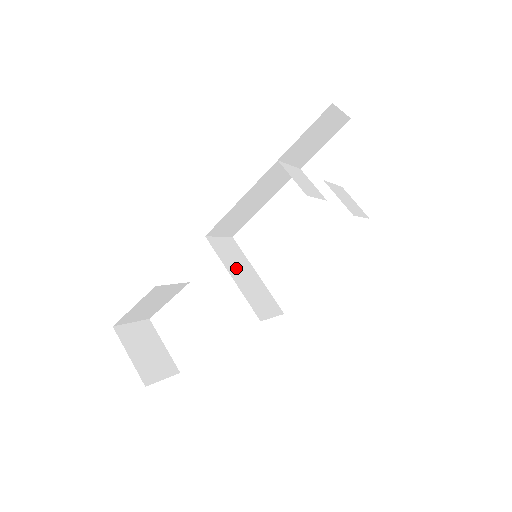
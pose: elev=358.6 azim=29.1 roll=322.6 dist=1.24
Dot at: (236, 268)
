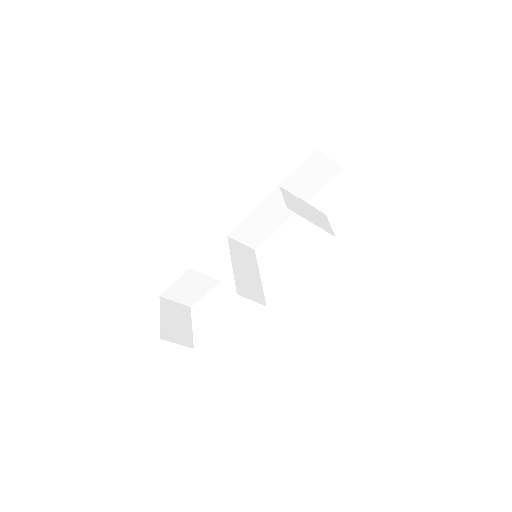
Dot at: (241, 262)
